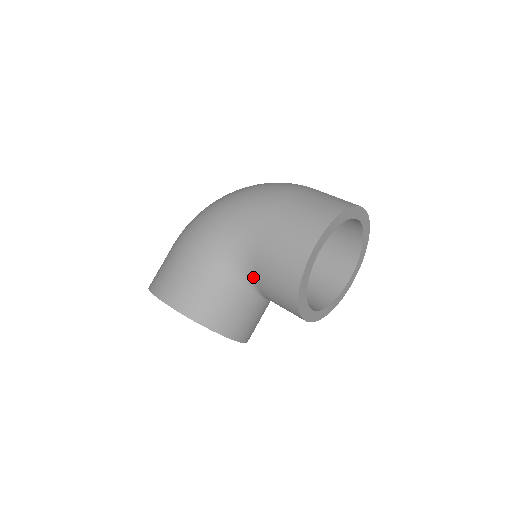
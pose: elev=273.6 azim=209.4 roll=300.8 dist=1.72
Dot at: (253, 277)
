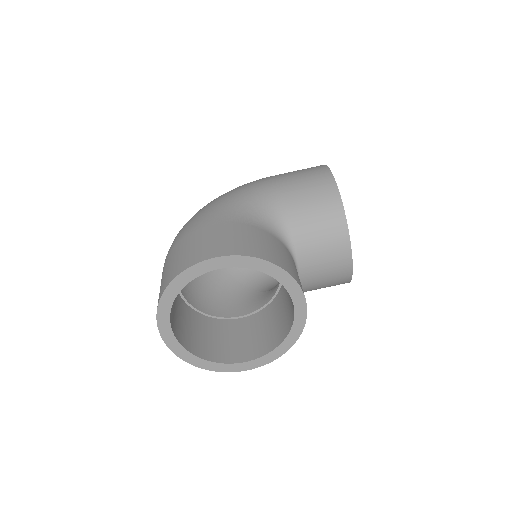
Dot at: (286, 227)
